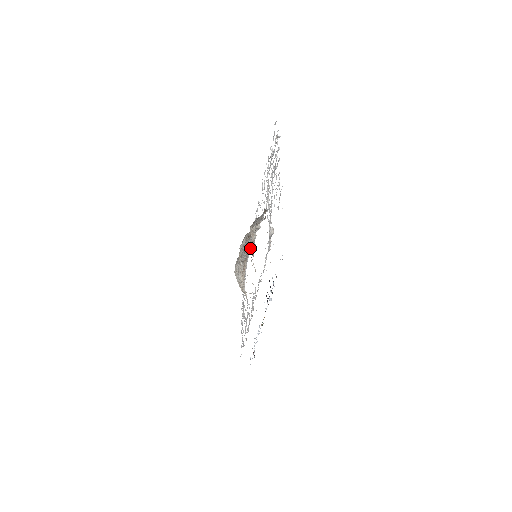
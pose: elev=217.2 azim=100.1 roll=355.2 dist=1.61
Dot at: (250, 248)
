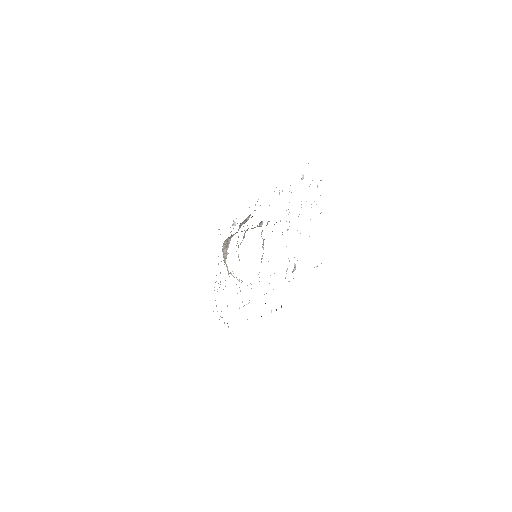
Dot at: occluded
